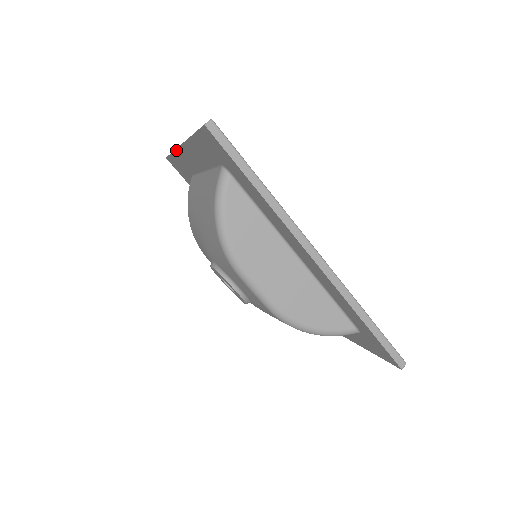
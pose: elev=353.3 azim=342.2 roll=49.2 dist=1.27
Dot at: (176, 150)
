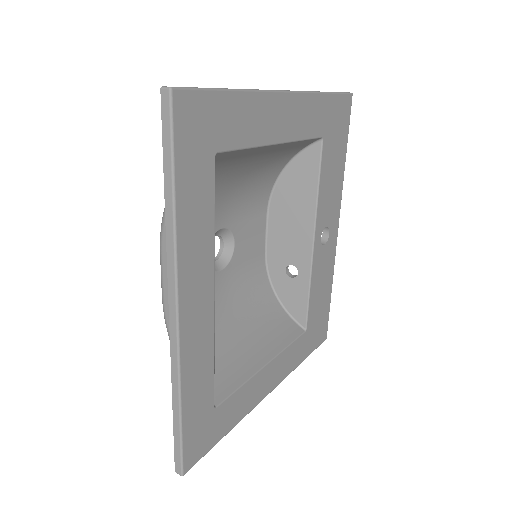
Dot at: occluded
